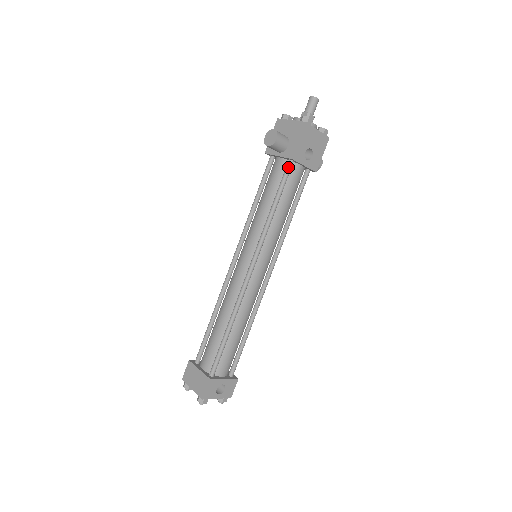
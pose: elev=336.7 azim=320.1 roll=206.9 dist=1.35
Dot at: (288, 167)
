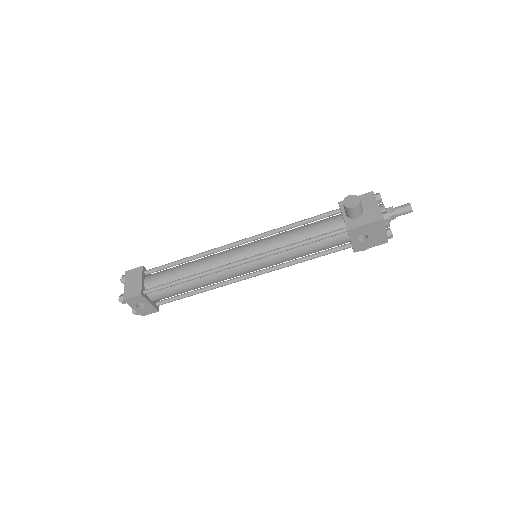
Dot at: (340, 231)
